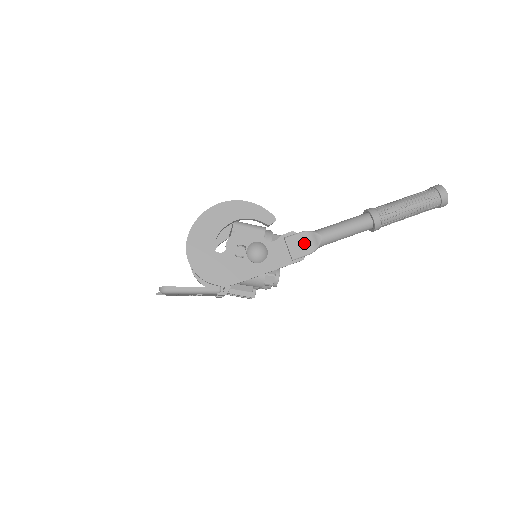
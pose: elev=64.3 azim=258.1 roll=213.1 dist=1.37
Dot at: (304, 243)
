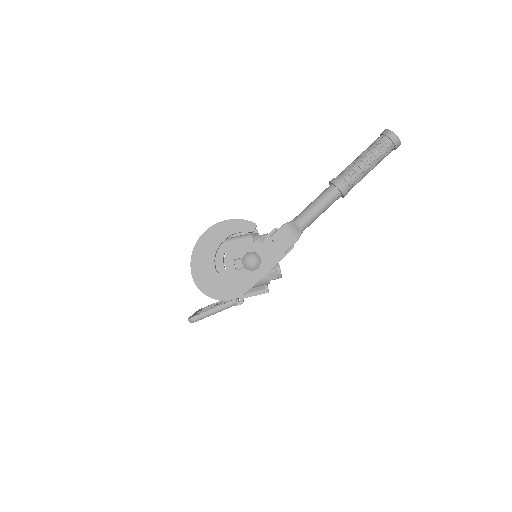
Dot at: (288, 234)
